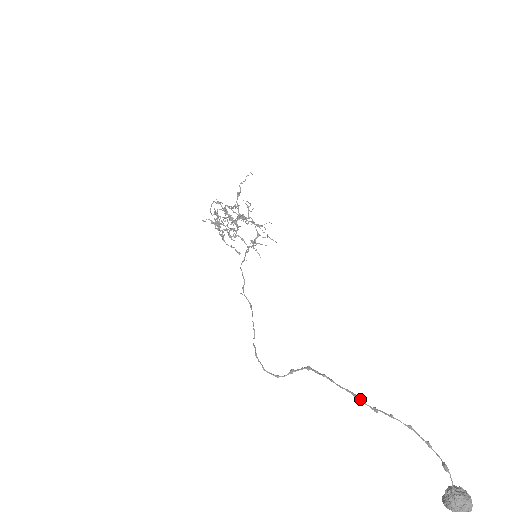
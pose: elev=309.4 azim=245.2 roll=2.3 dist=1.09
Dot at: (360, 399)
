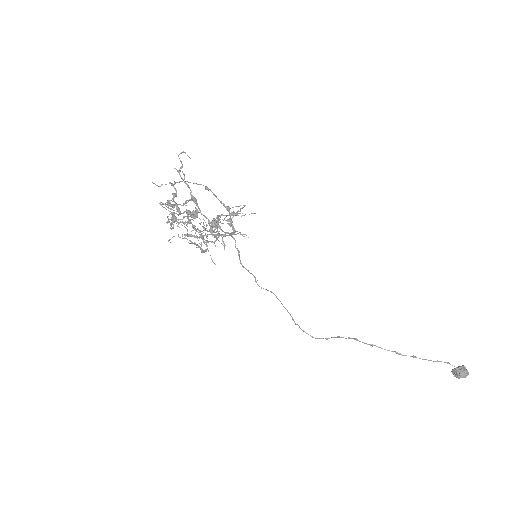
Dot at: (403, 355)
